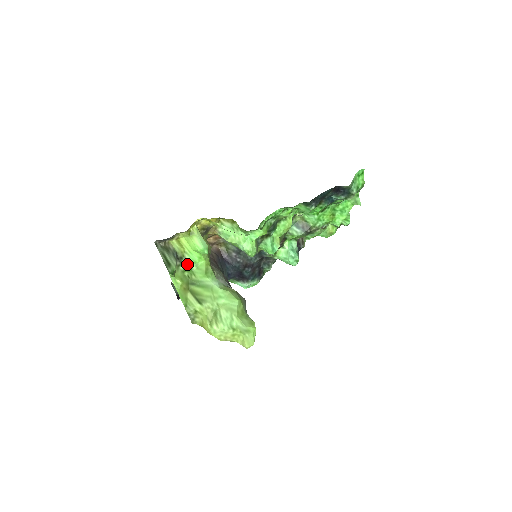
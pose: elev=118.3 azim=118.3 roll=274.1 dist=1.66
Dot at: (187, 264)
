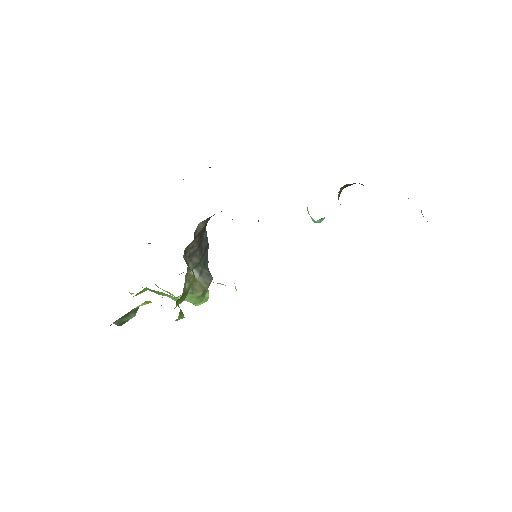
Dot at: occluded
